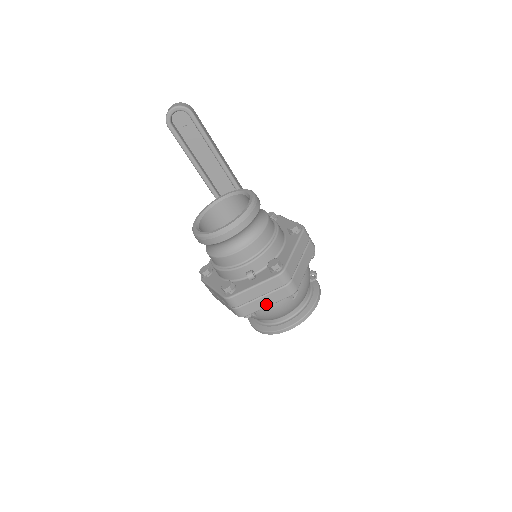
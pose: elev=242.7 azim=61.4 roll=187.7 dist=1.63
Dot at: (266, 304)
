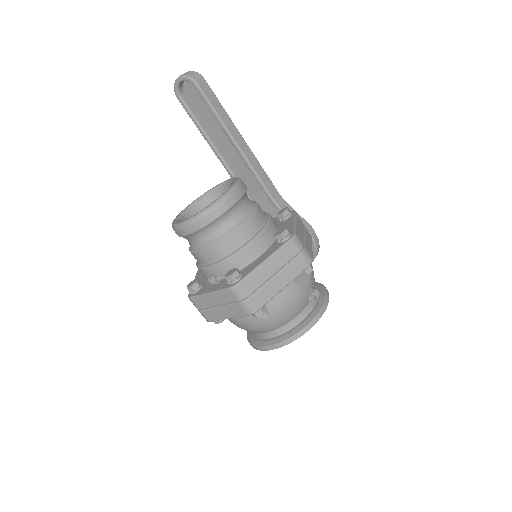
Dot at: (226, 316)
